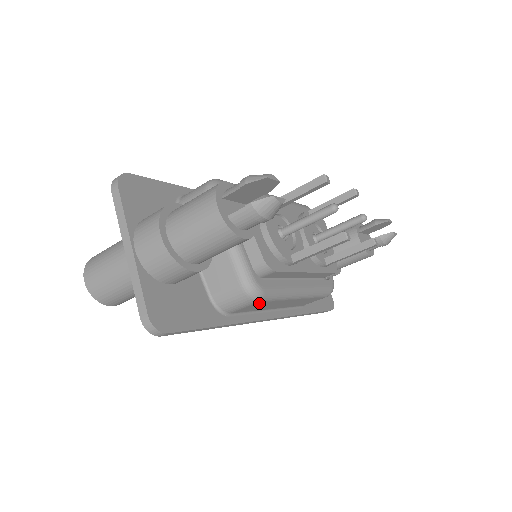
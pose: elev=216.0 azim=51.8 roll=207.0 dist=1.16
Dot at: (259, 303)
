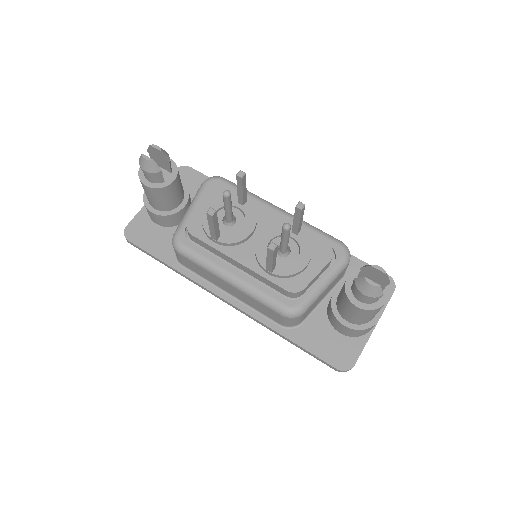
Dot at: (185, 258)
